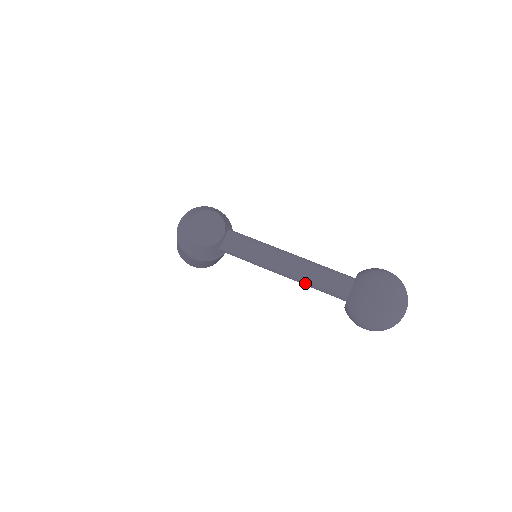
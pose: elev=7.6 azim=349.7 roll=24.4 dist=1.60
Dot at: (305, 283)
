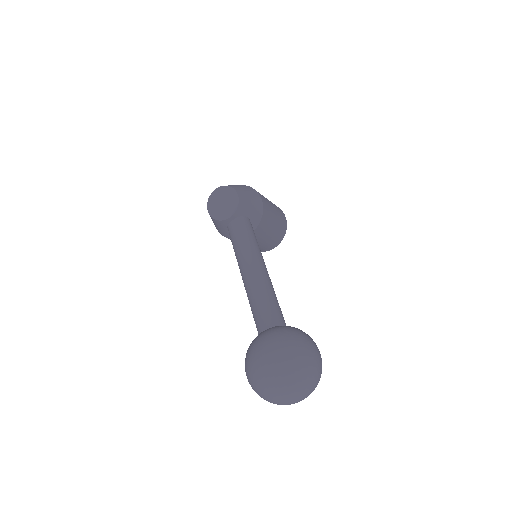
Dot at: (249, 302)
